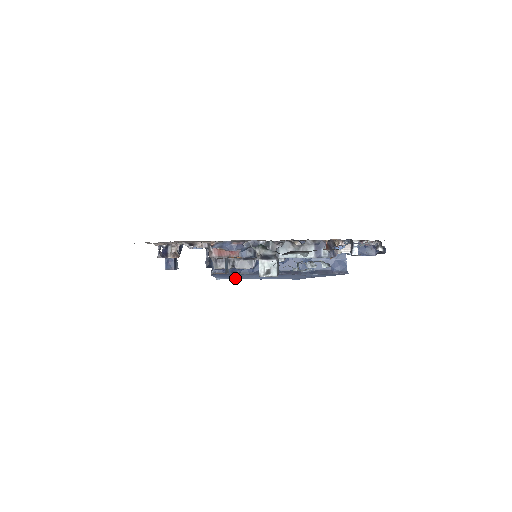
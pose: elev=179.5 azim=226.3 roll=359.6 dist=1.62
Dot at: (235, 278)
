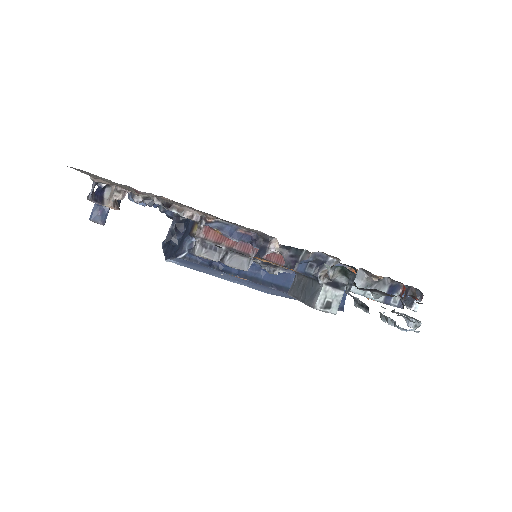
Dot at: (194, 268)
